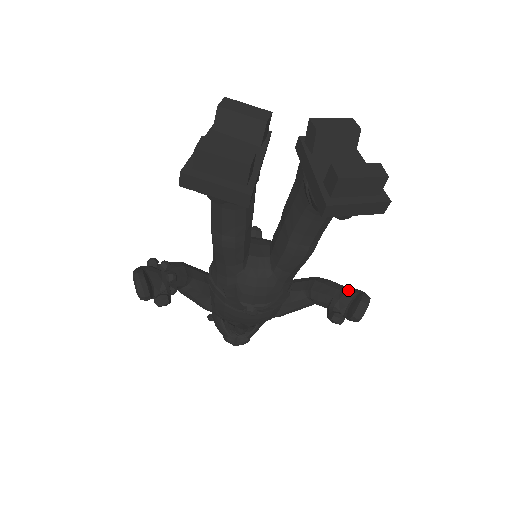
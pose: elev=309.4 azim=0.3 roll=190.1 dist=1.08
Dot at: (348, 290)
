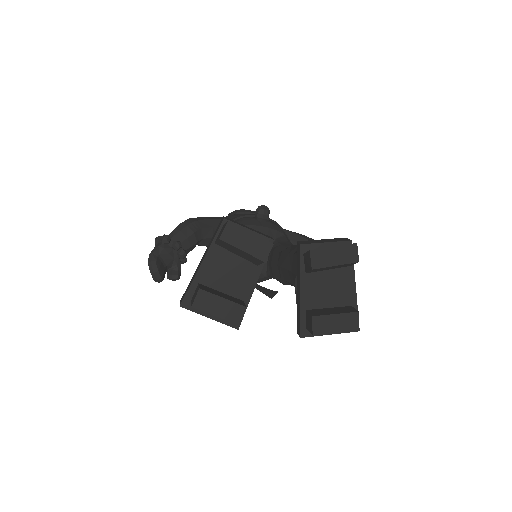
Dot at: occluded
